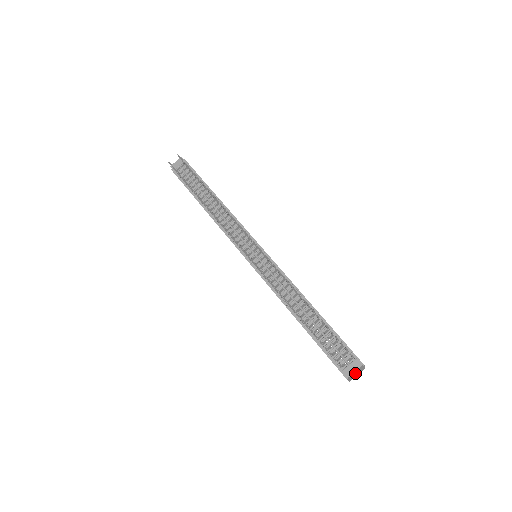
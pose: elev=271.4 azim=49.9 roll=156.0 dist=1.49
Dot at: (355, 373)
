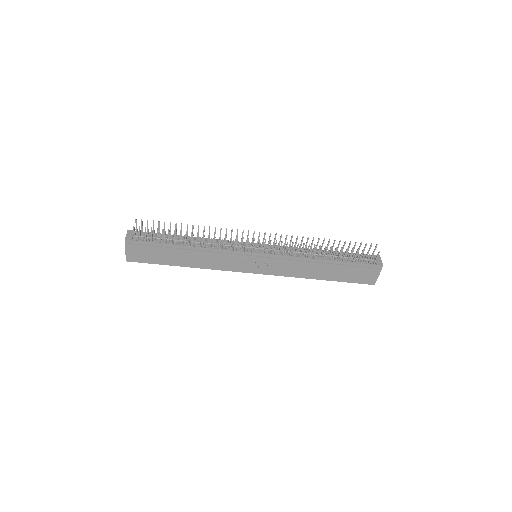
Dot at: occluded
